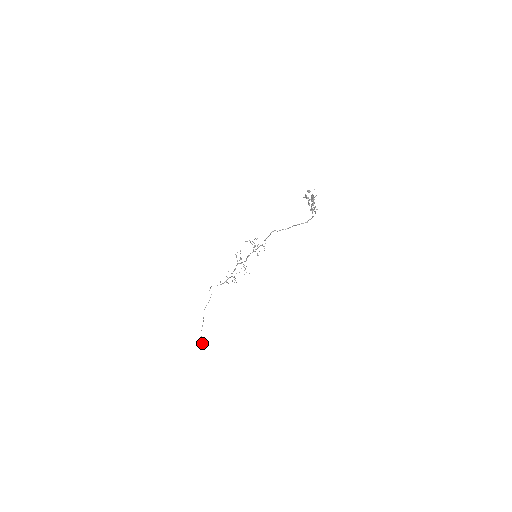
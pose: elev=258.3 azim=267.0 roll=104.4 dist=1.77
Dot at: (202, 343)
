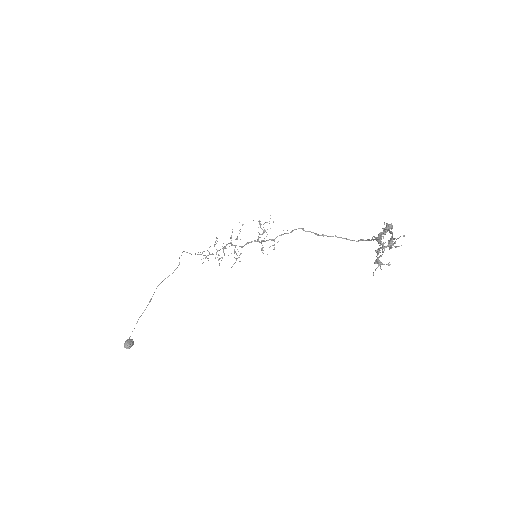
Dot at: (126, 347)
